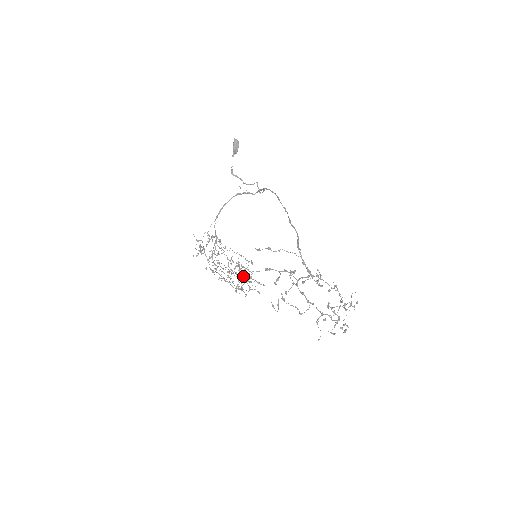
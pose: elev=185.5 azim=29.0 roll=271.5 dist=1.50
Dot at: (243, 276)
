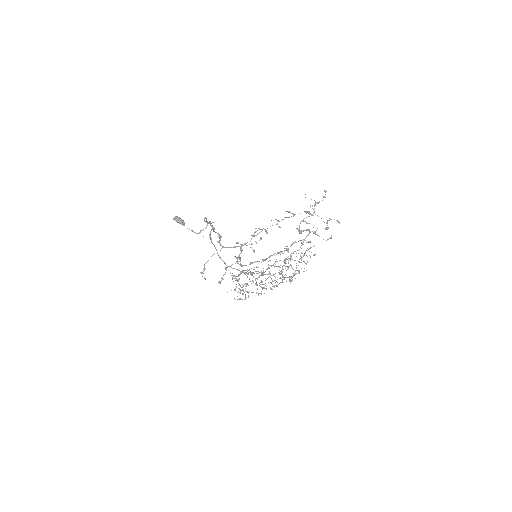
Dot at: occluded
